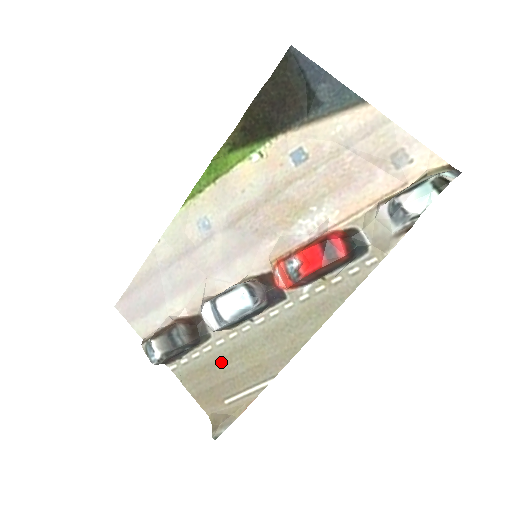
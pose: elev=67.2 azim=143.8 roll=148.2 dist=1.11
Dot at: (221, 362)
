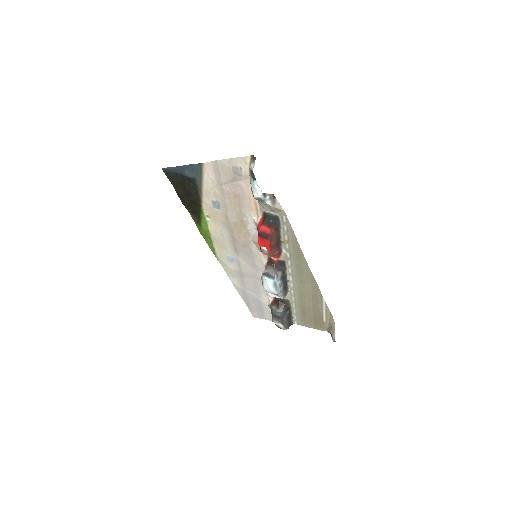
Dot at: (303, 307)
